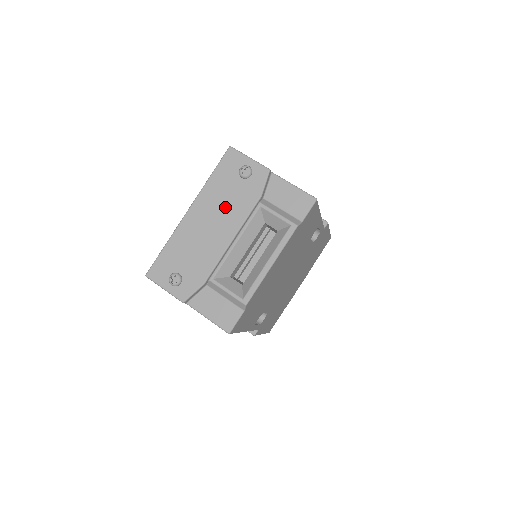
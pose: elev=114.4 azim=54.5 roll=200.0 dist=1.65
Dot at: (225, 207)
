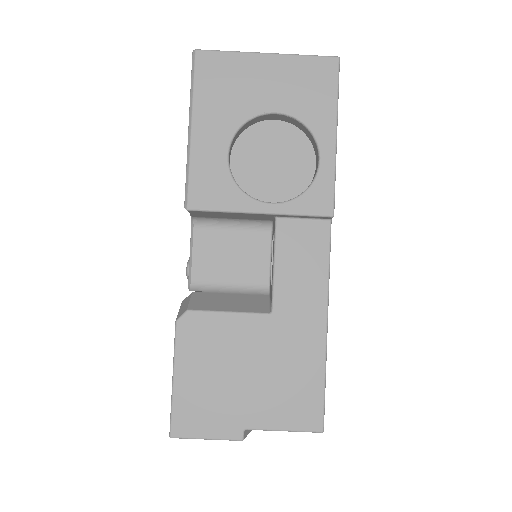
Dot at: occluded
